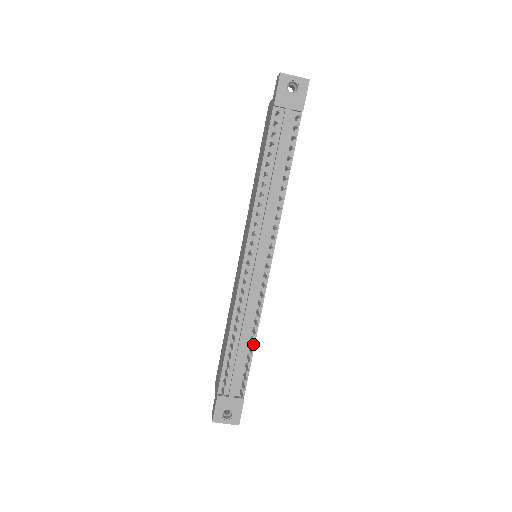
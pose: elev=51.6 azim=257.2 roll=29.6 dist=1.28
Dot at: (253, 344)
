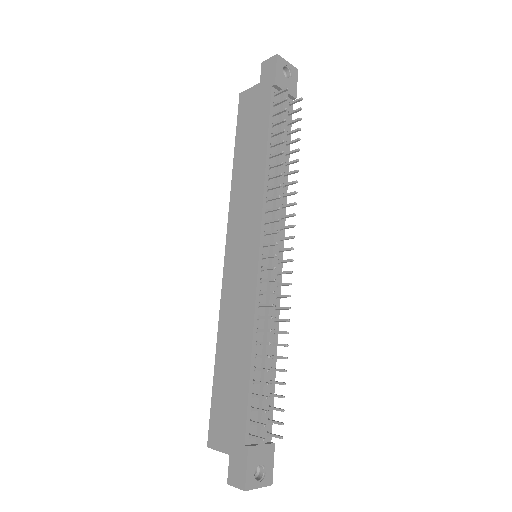
Dot at: occluded
